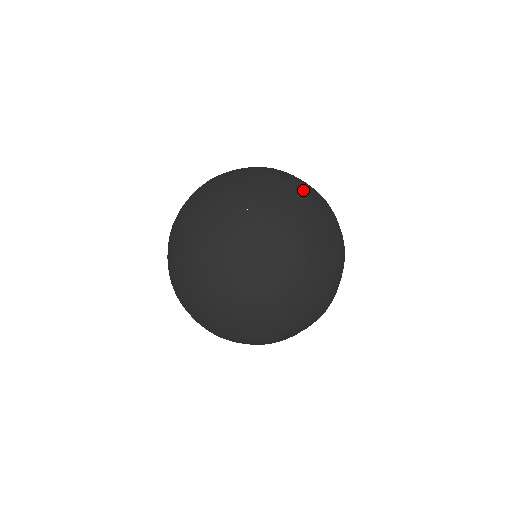
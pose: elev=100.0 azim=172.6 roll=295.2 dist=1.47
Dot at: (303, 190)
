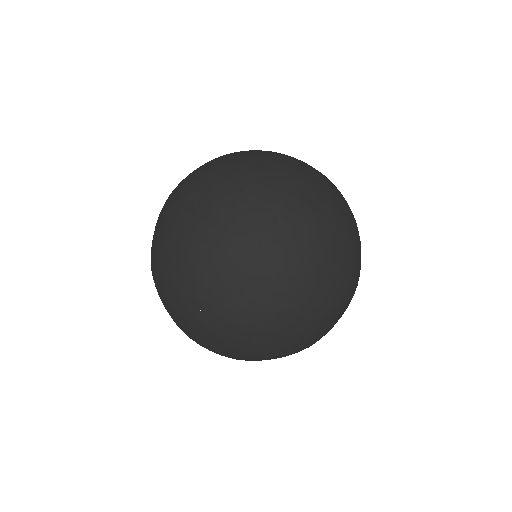
Dot at: (278, 174)
